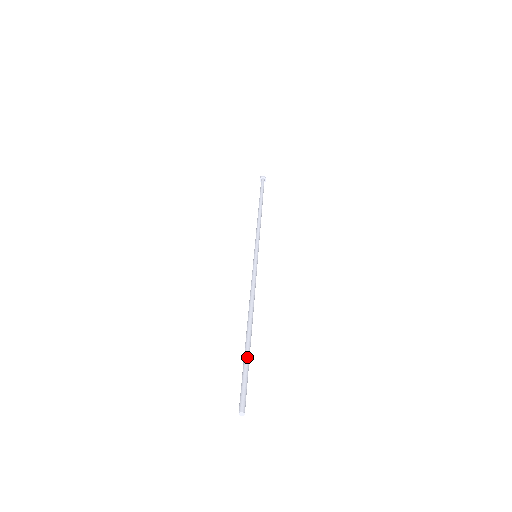
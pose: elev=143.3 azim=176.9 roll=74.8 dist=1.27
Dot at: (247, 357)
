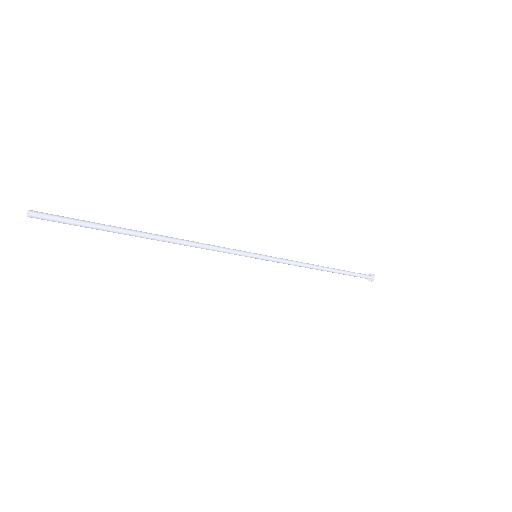
Dot at: (107, 225)
